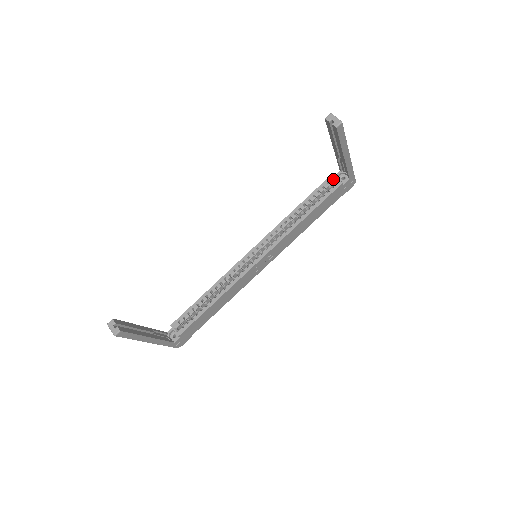
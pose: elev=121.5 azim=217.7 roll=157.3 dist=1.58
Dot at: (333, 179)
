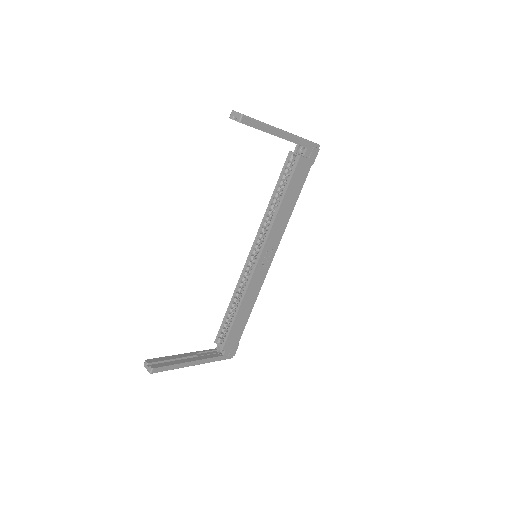
Dot at: (292, 156)
